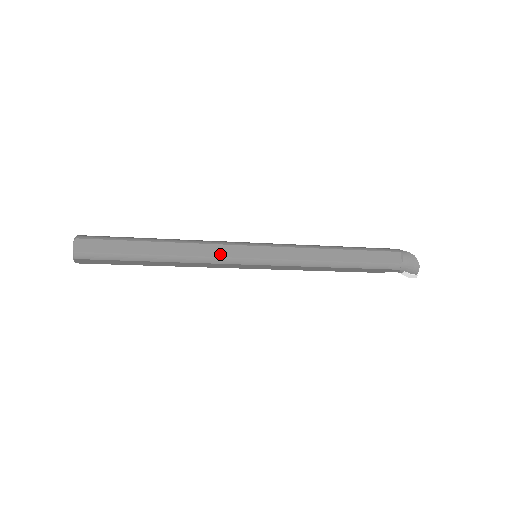
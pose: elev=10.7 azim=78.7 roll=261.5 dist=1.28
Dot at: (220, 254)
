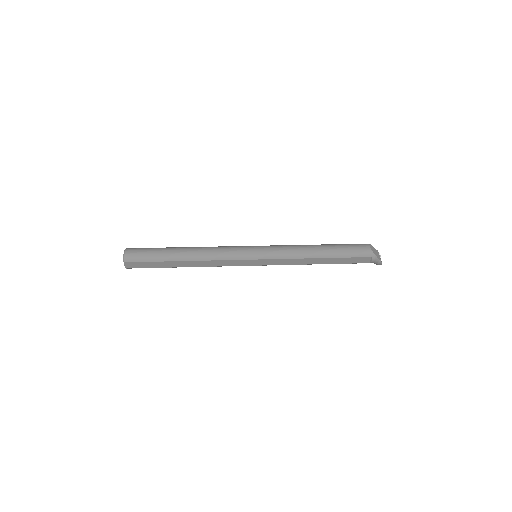
Dot at: (228, 265)
